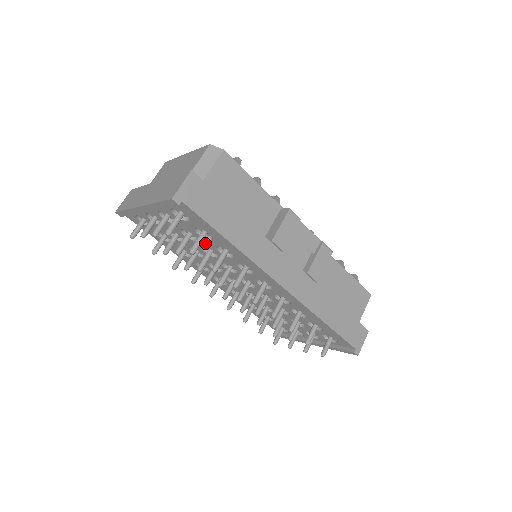
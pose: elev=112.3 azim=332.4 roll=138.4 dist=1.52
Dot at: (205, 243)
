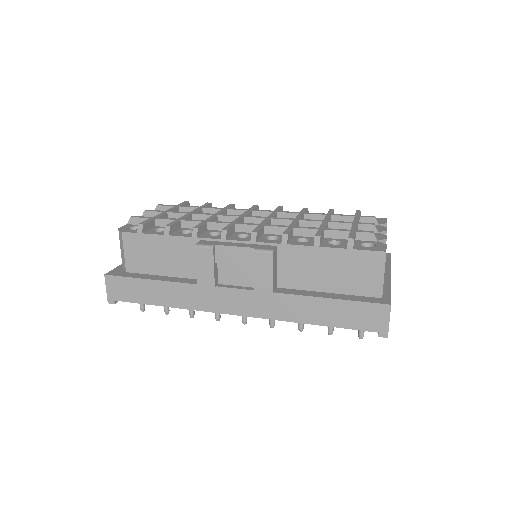
Dot at: occluded
